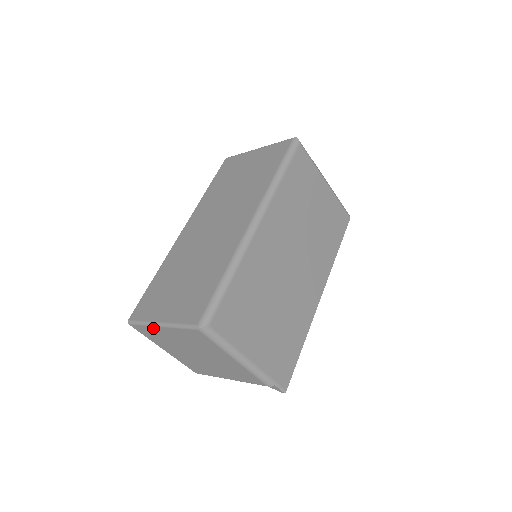
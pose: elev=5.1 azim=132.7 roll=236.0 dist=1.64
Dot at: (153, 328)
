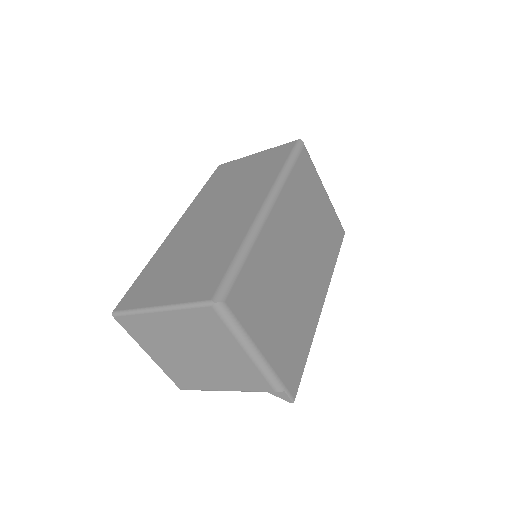
Dot at: (146, 316)
